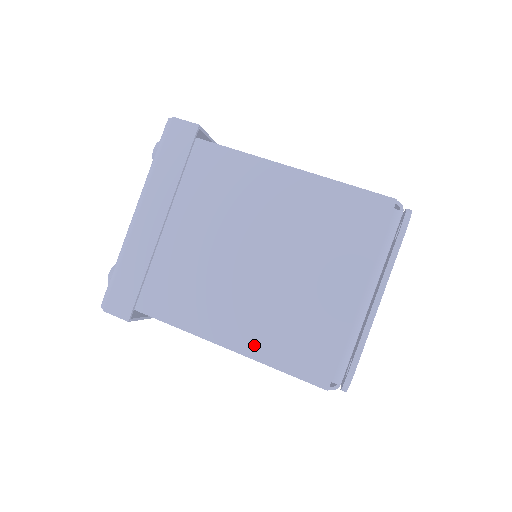
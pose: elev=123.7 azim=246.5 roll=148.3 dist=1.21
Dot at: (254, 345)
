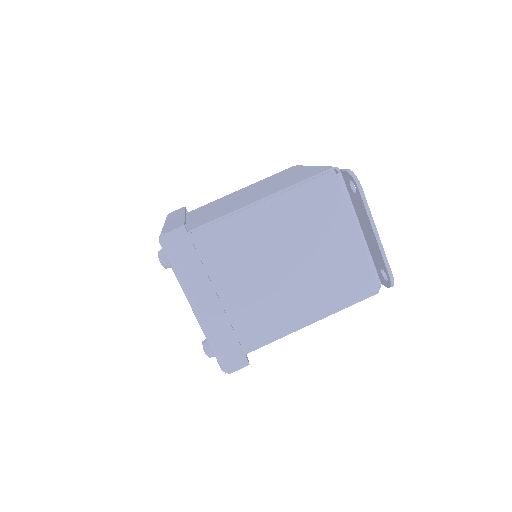
Dot at: (325, 309)
